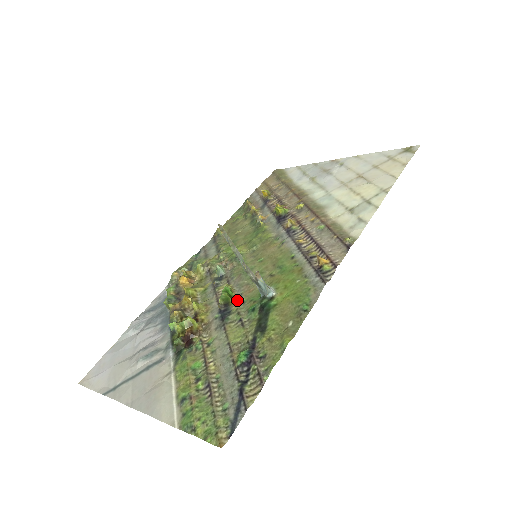
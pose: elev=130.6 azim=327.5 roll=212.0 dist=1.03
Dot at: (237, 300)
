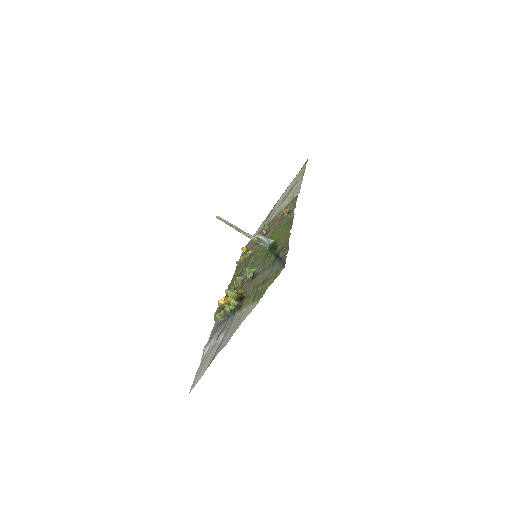
Dot at: (257, 268)
